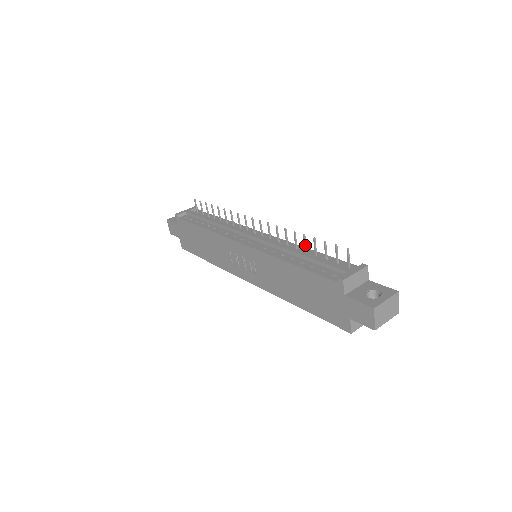
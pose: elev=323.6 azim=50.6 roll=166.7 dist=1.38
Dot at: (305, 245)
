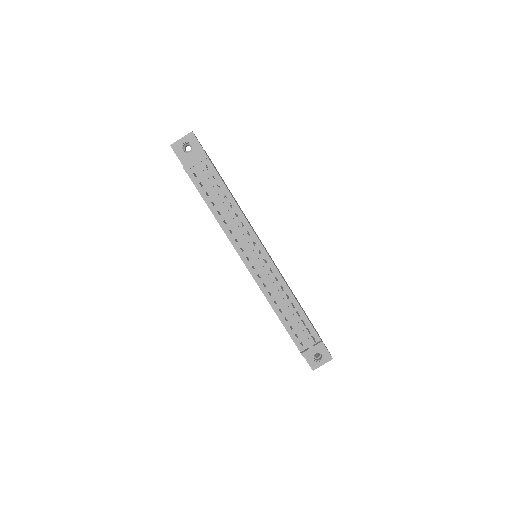
Dot at: (293, 306)
